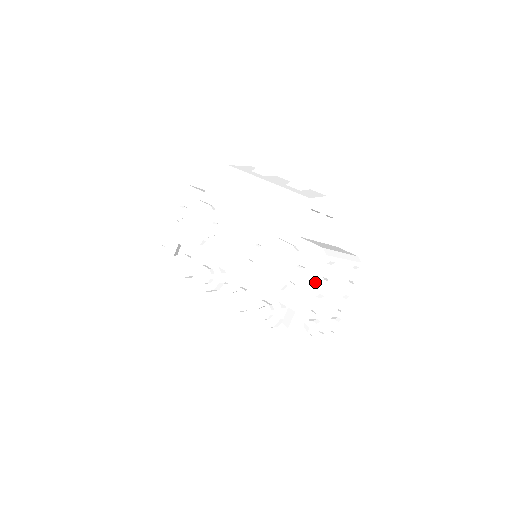
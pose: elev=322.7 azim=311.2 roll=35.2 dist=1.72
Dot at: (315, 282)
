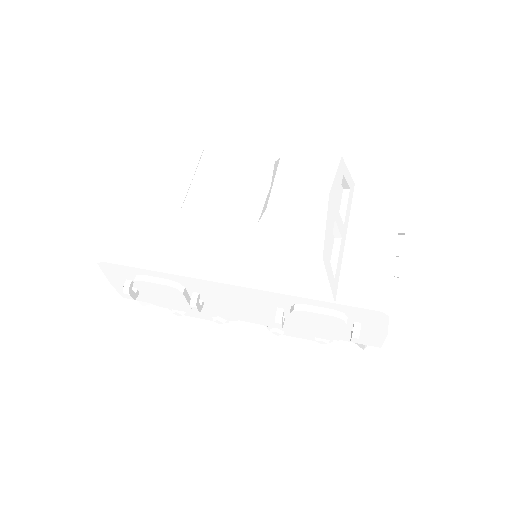
Dot at: (384, 332)
